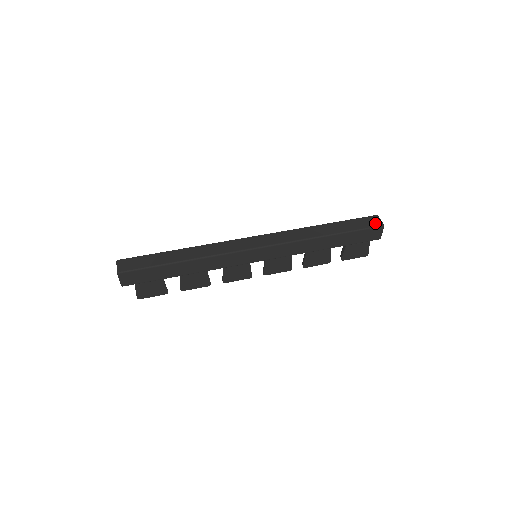
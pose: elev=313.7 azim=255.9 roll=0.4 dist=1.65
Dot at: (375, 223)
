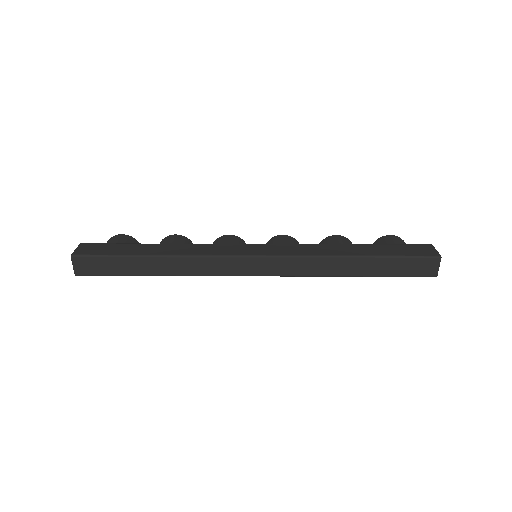
Dot at: (427, 272)
